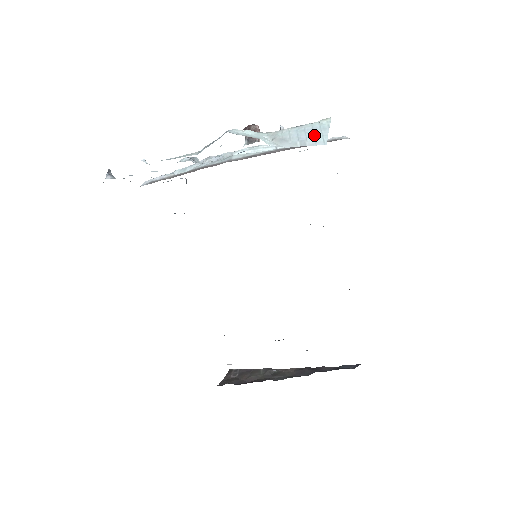
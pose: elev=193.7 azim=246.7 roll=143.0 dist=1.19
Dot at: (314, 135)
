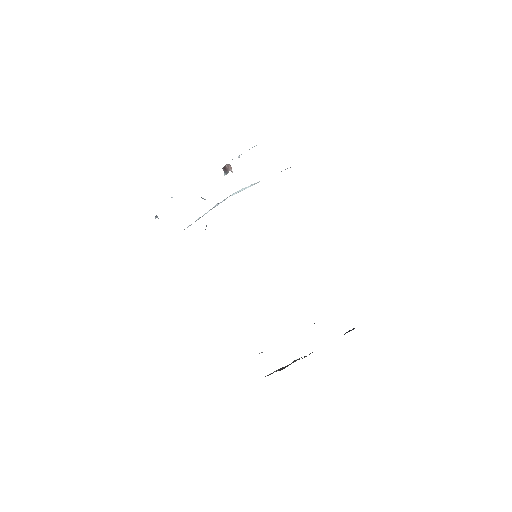
Dot at: occluded
